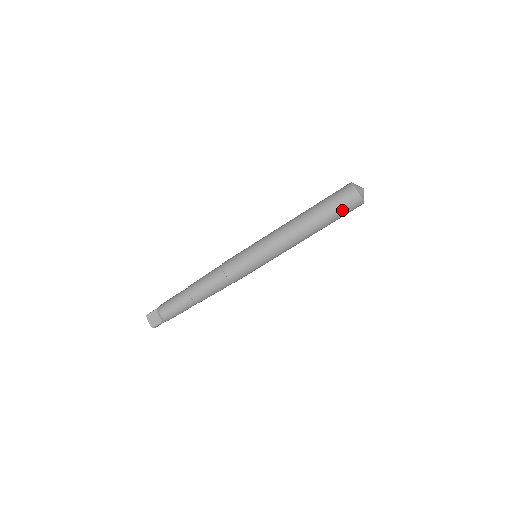
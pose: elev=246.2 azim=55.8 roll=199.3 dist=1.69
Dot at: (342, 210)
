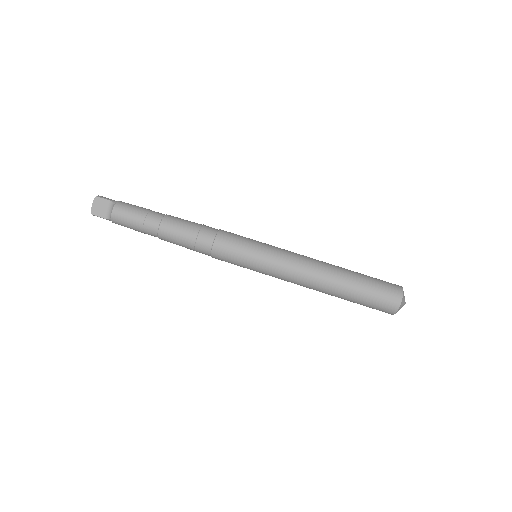
Dot at: (370, 304)
